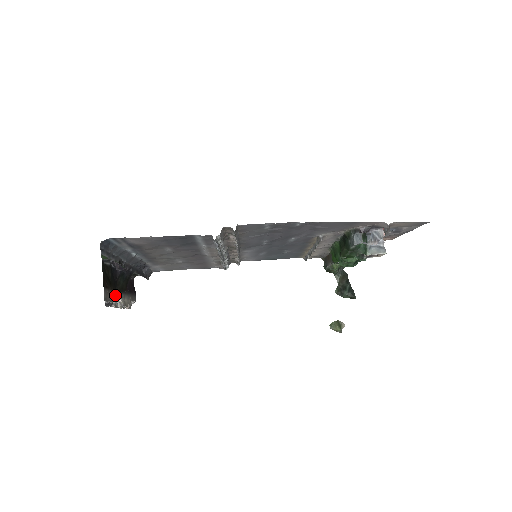
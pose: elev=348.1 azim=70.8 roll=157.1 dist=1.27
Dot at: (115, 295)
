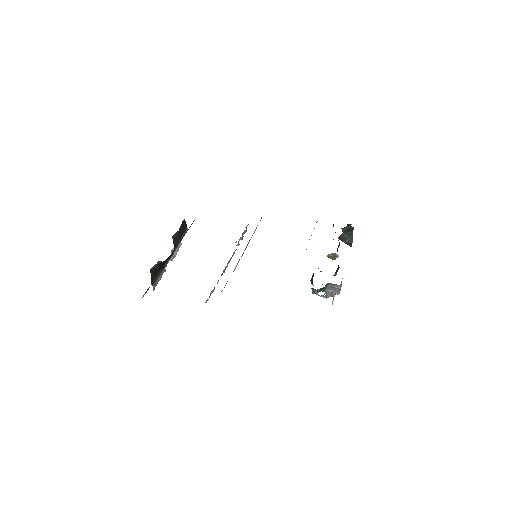
Dot at: (164, 269)
